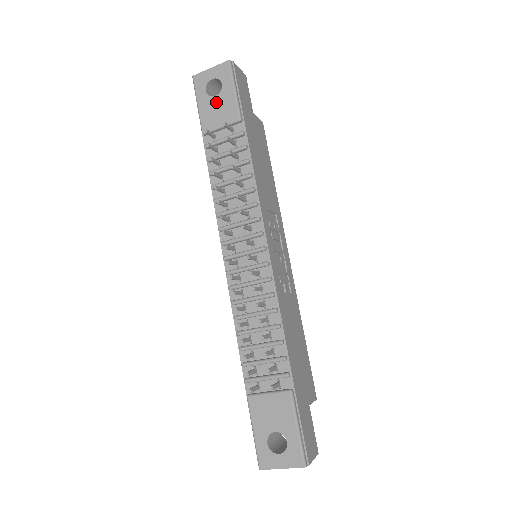
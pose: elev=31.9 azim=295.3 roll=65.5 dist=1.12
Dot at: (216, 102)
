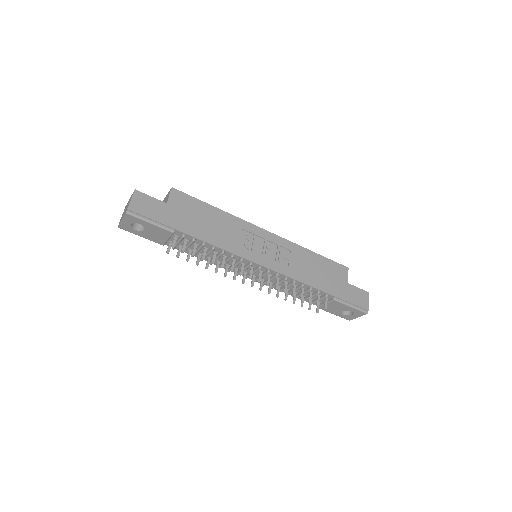
Dot at: (149, 232)
